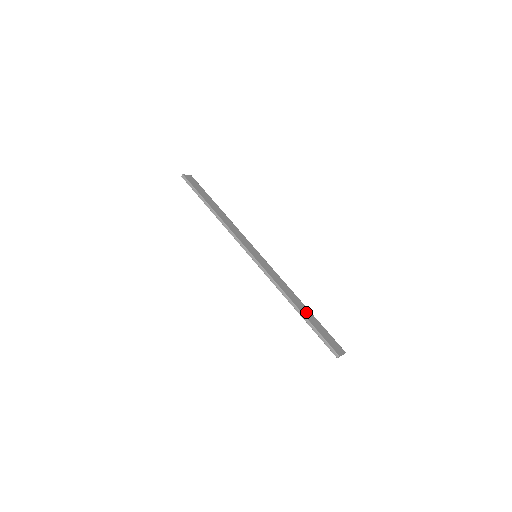
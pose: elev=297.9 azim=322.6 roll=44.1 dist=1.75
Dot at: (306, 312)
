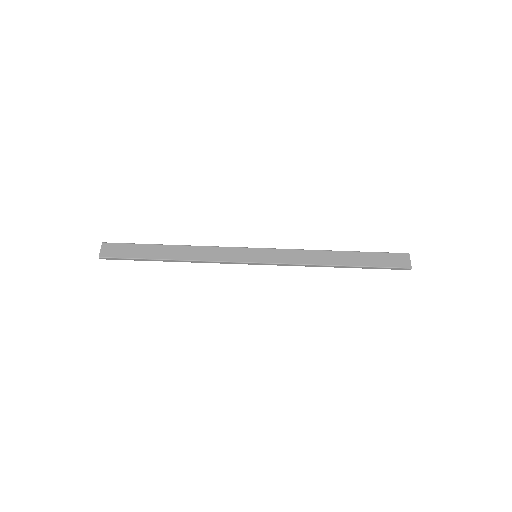
Dot at: (349, 259)
